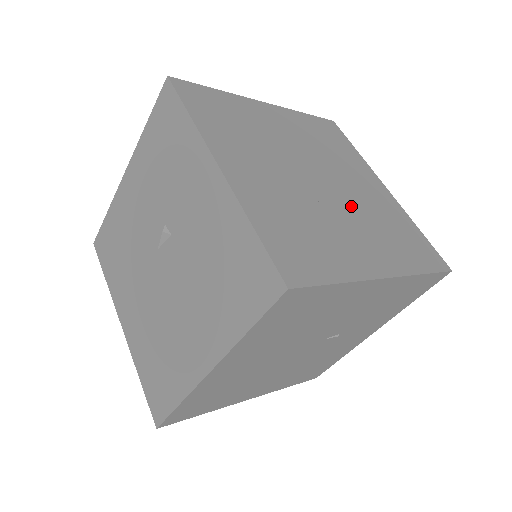
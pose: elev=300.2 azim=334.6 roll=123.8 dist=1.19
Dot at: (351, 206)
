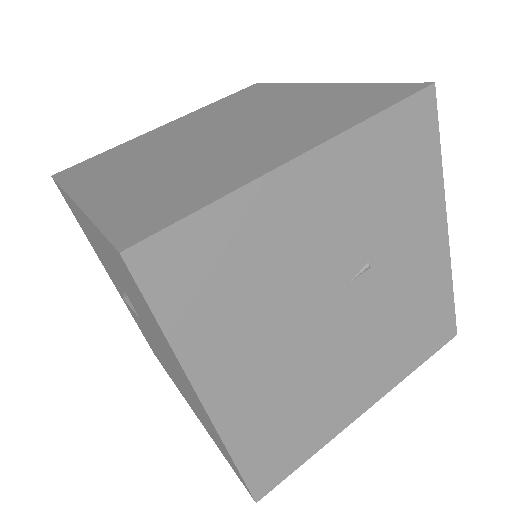
Dot at: (257, 129)
